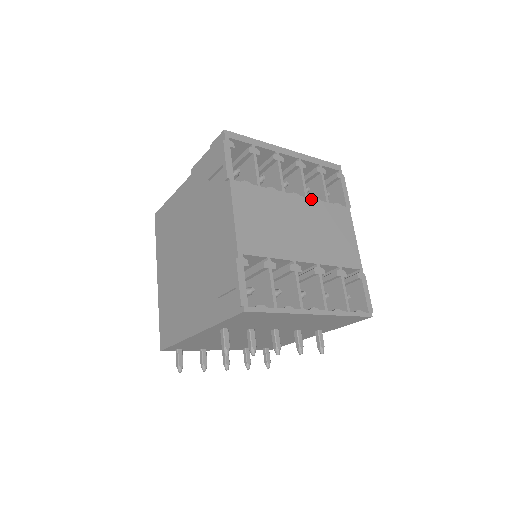
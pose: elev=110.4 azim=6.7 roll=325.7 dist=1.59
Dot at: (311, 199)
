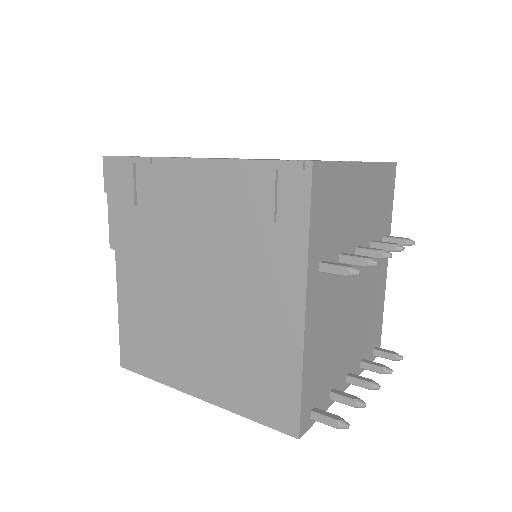
Dot at: occluded
